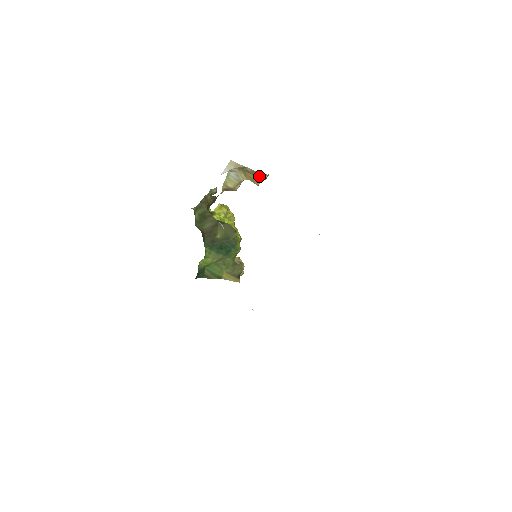
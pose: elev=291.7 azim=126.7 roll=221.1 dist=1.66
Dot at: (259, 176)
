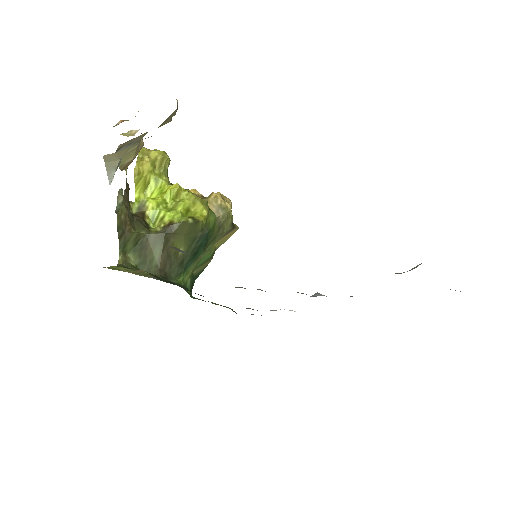
Dot at: occluded
